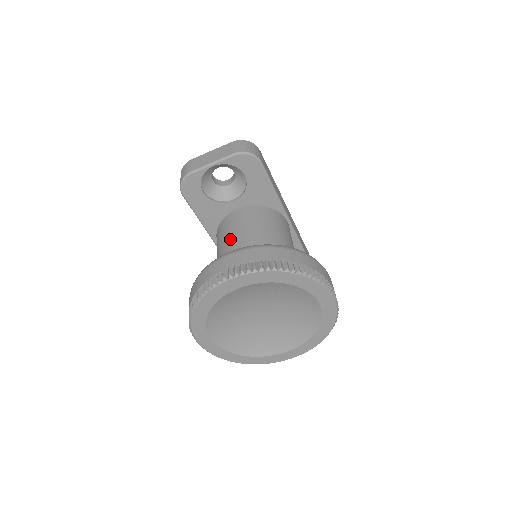
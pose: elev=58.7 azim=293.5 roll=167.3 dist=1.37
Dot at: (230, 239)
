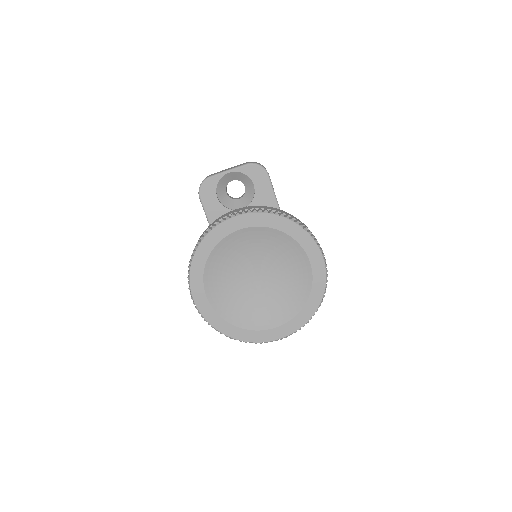
Dot at: occluded
